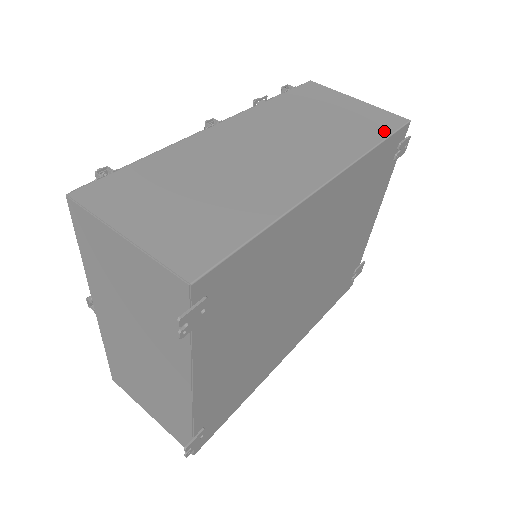
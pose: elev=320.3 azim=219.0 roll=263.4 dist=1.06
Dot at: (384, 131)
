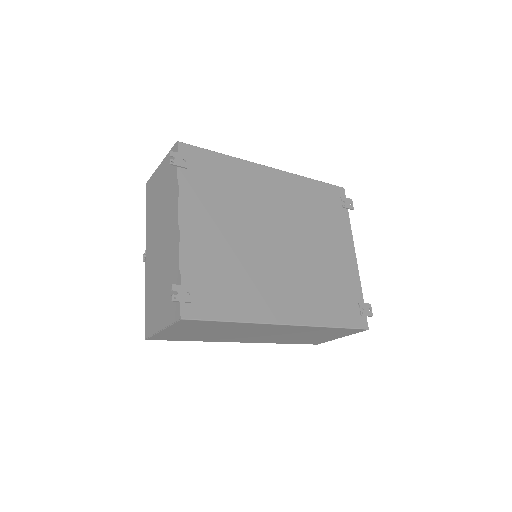
Dot at: occluded
